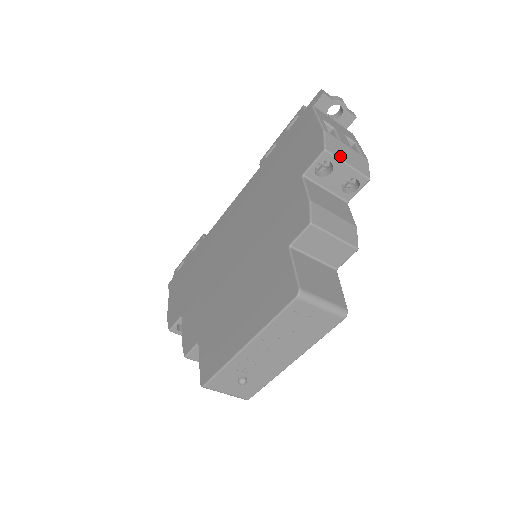
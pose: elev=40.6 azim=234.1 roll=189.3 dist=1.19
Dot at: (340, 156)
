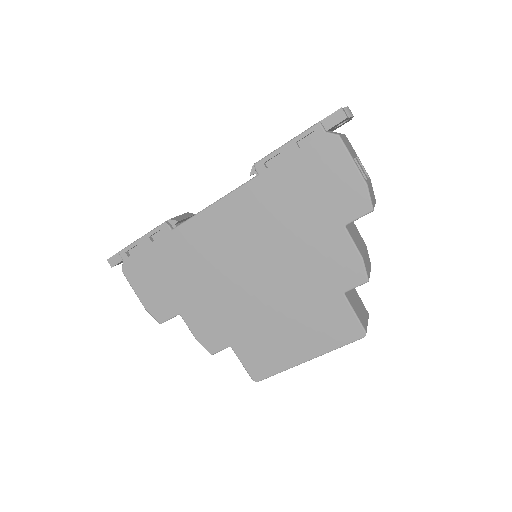
Dot at: (374, 204)
